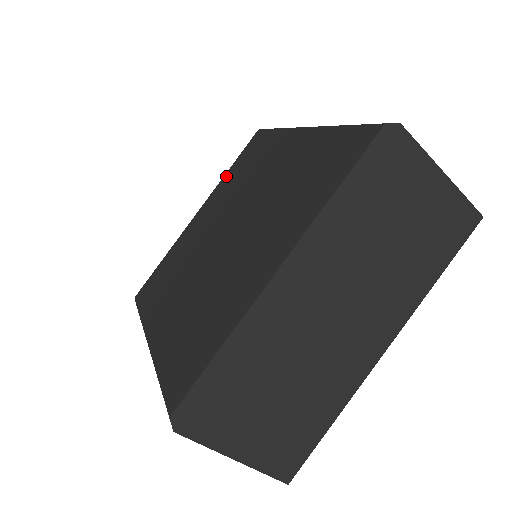
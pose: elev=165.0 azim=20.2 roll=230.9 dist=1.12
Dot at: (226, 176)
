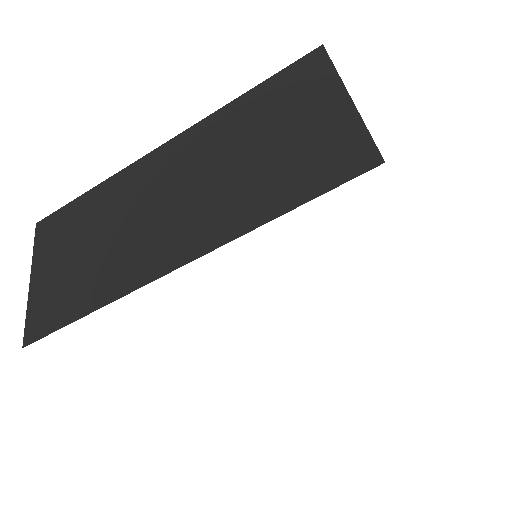
Dot at: occluded
